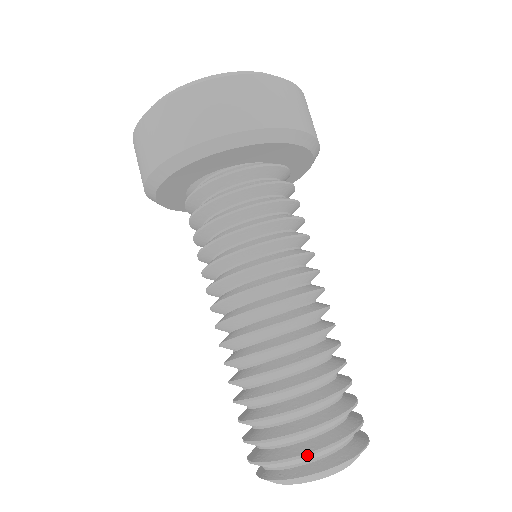
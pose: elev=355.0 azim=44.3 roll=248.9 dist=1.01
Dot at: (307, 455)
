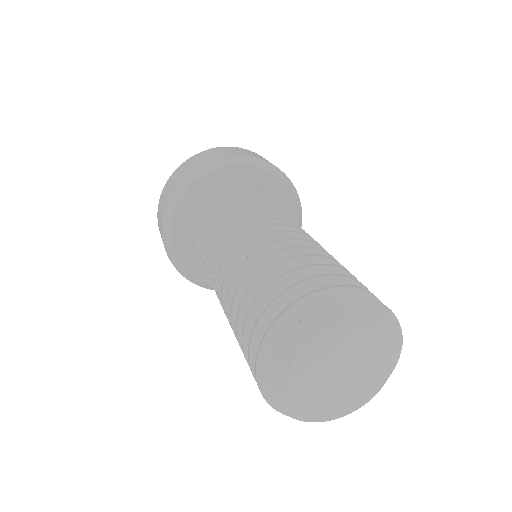
Dot at: (329, 287)
